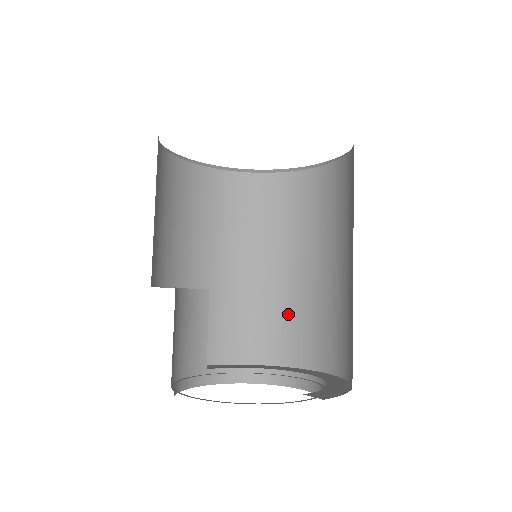
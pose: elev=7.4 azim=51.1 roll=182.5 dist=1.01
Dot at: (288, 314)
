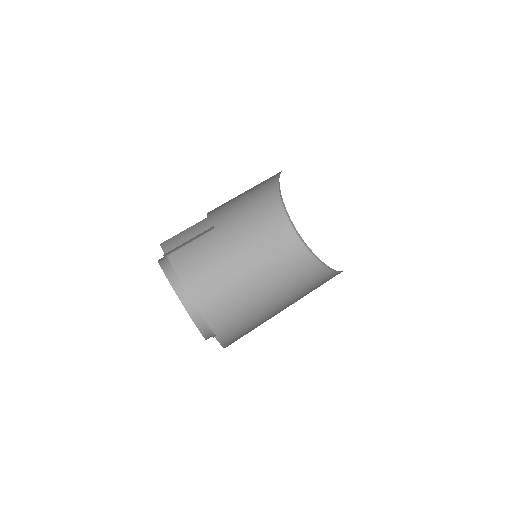
Dot at: (212, 269)
